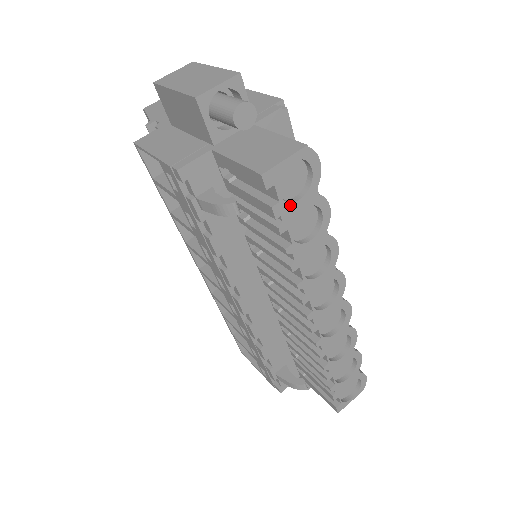
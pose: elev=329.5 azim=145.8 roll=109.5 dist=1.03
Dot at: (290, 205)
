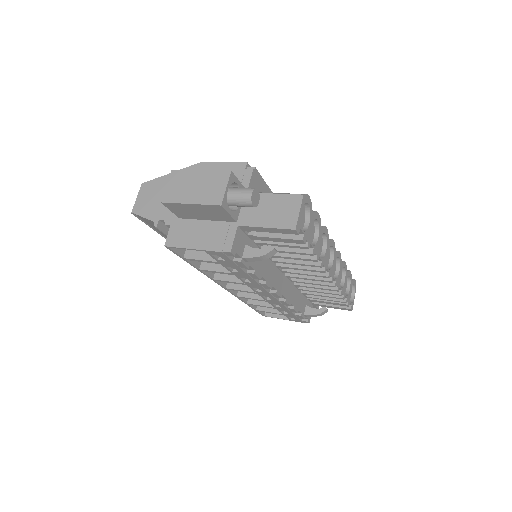
Dot at: (307, 231)
